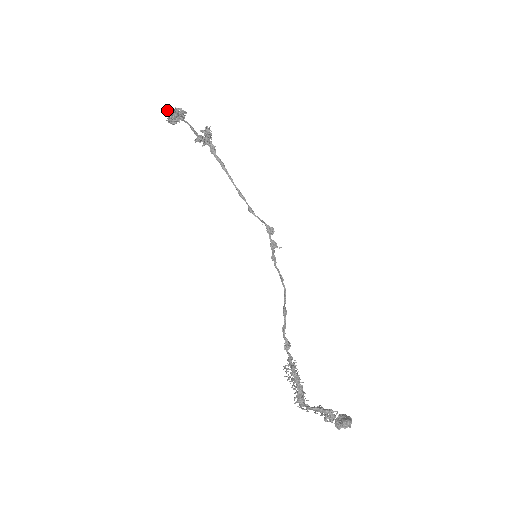
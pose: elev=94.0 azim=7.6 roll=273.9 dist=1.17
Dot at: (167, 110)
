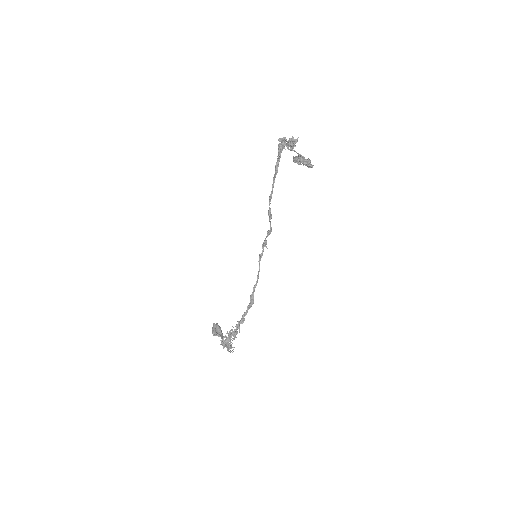
Dot at: (306, 163)
